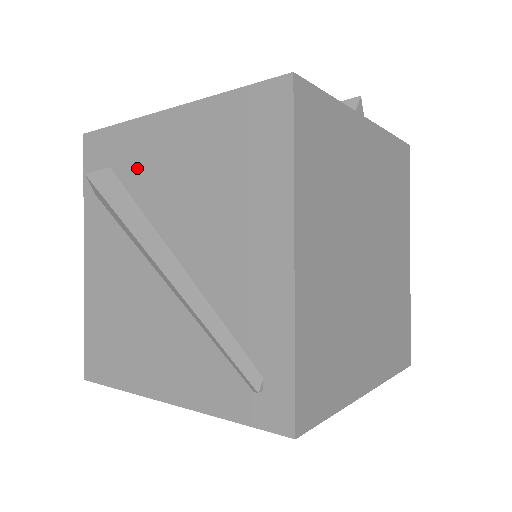
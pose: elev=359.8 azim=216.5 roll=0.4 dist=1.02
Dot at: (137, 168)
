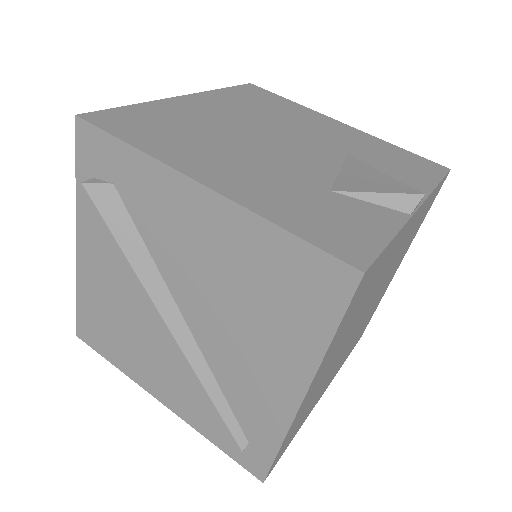
Dot at: (150, 213)
